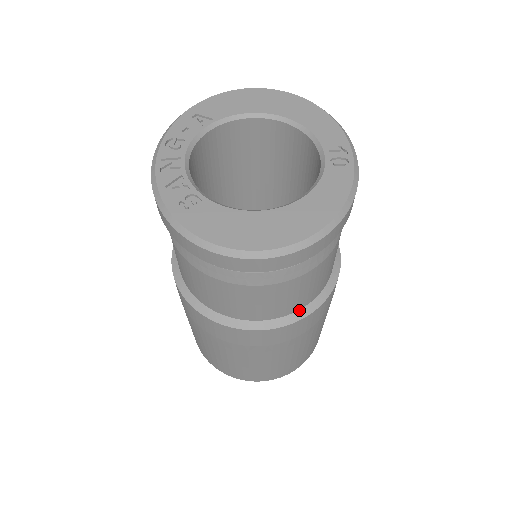
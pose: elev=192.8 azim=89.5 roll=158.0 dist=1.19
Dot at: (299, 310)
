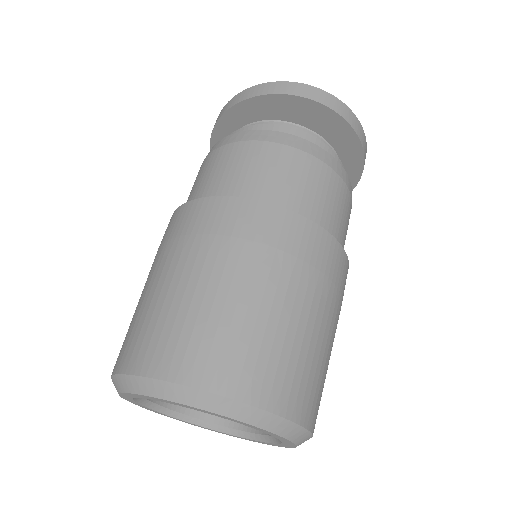
Dot at: occluded
